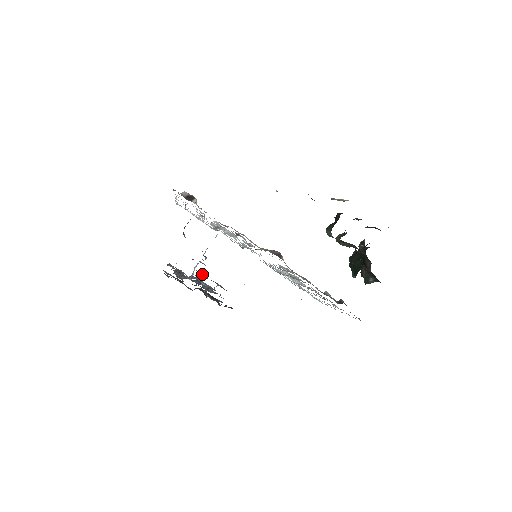
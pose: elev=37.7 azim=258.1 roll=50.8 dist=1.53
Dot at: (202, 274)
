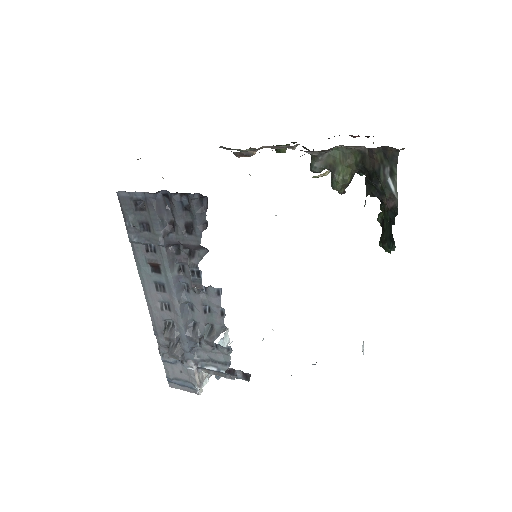
Dot at: occluded
